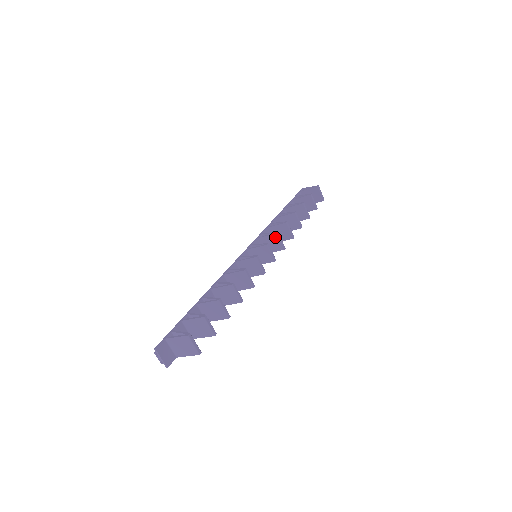
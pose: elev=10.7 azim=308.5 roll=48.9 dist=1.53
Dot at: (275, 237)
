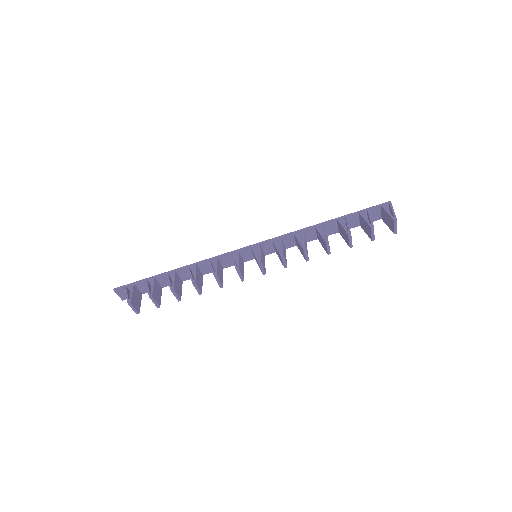
Dot at: (280, 256)
